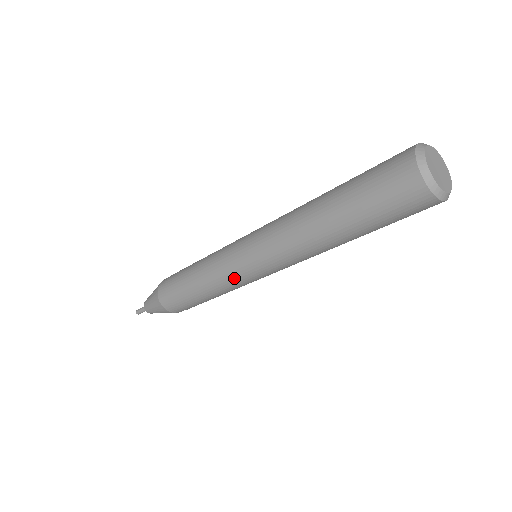
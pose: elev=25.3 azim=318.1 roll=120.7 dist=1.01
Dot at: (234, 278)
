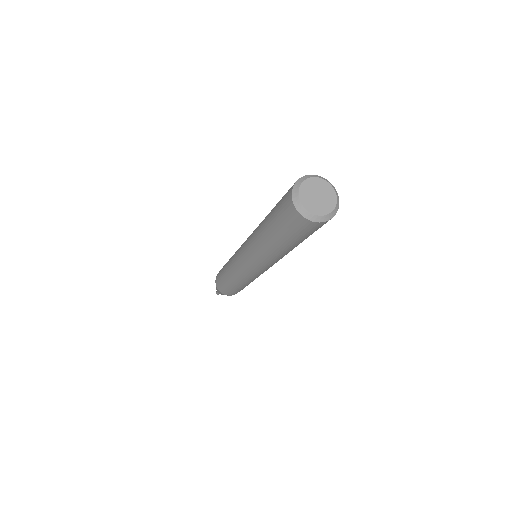
Dot at: (251, 277)
